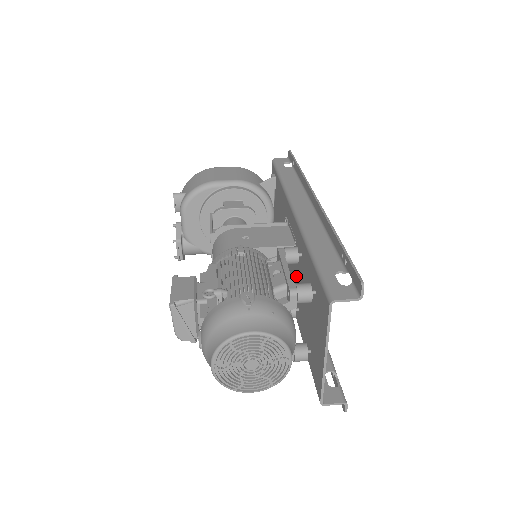
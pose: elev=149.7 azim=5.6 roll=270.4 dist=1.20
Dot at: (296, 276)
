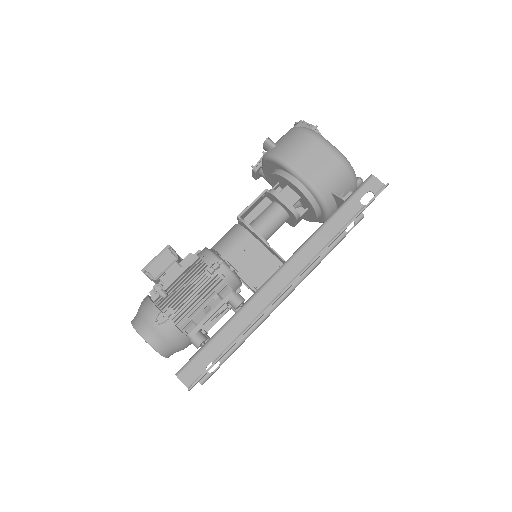
Dot at: occluded
